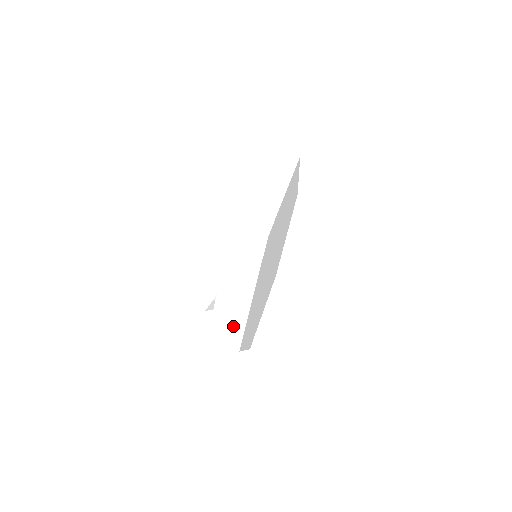
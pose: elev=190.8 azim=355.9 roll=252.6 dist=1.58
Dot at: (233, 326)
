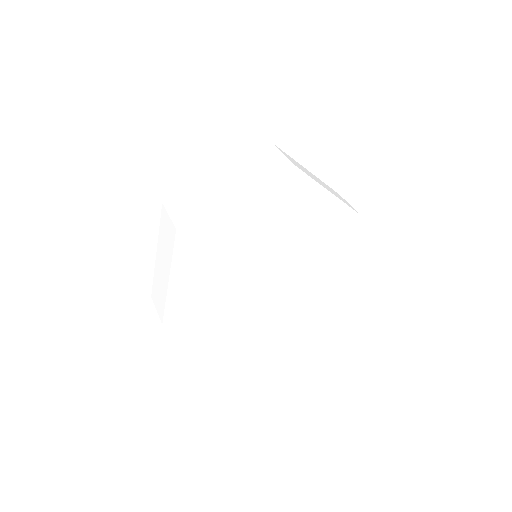
Dot at: (197, 208)
